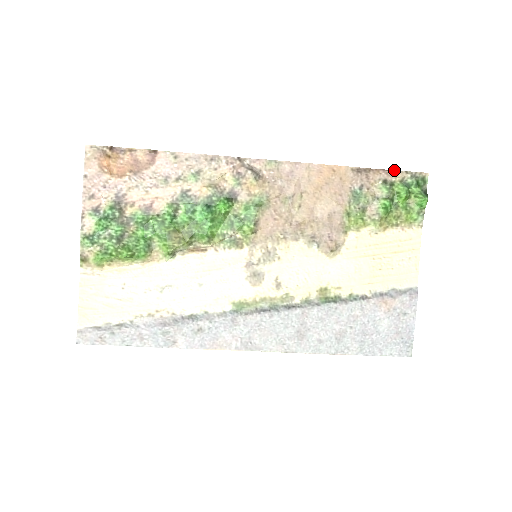
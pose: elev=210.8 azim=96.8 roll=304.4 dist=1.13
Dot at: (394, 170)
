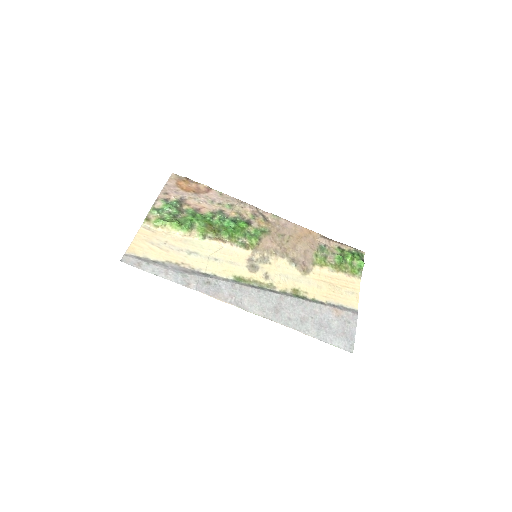
Dot at: (345, 244)
